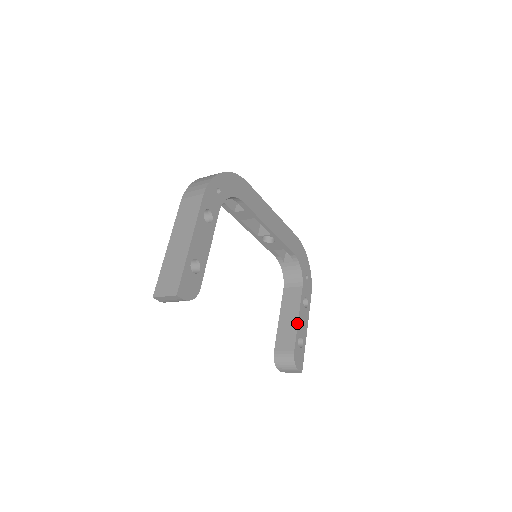
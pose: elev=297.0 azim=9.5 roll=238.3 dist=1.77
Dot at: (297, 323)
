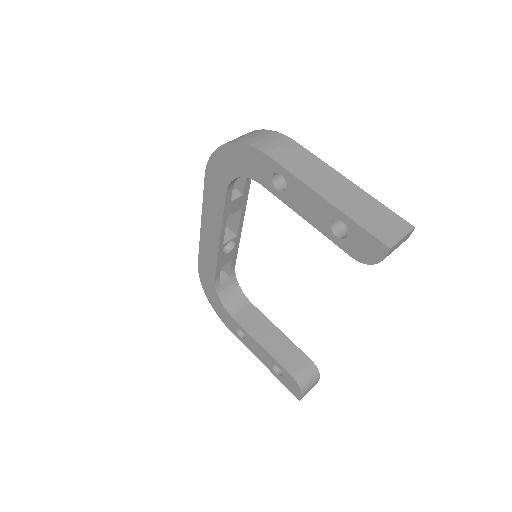
Dot at: (284, 334)
